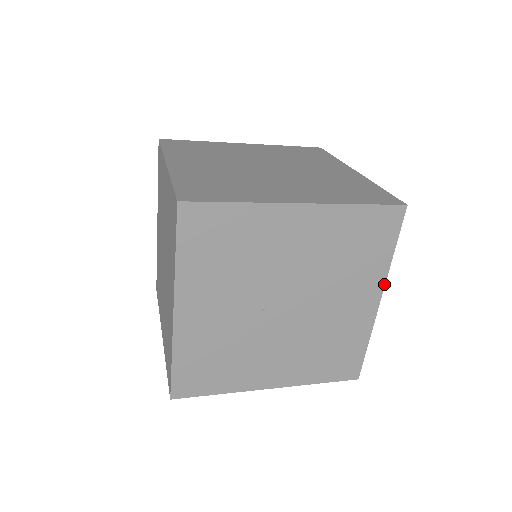
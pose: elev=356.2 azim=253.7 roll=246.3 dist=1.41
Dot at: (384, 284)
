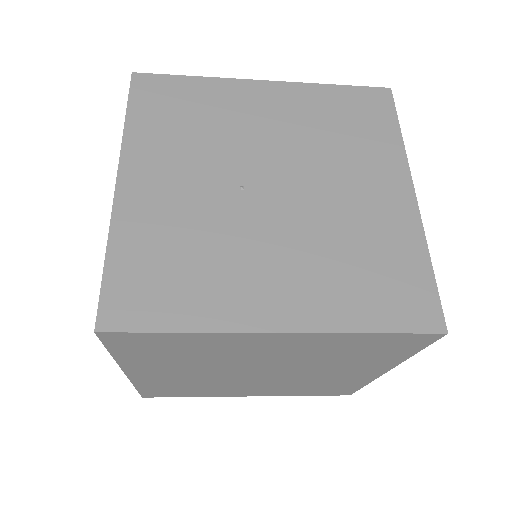
Dot at: (408, 170)
